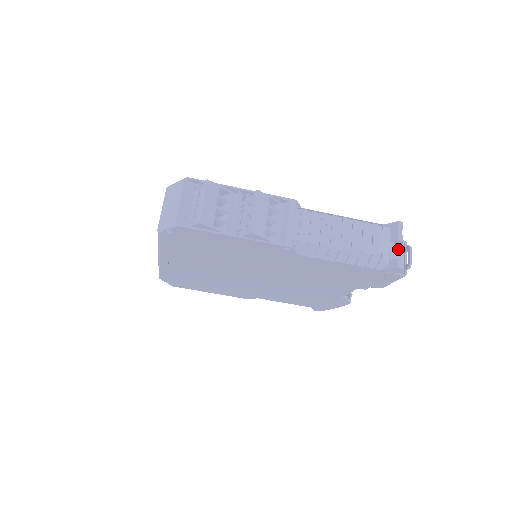
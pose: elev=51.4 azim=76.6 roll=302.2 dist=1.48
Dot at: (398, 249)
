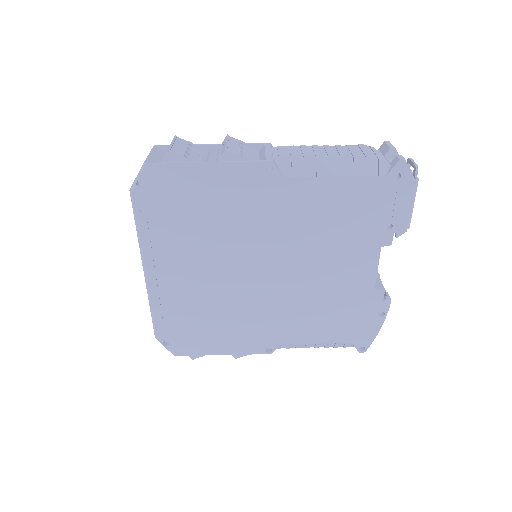
Dot at: occluded
